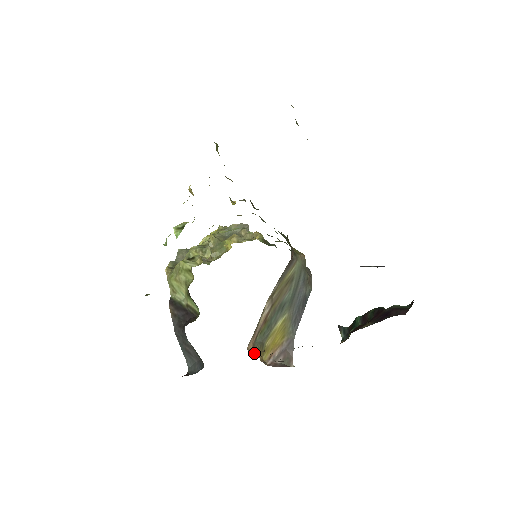
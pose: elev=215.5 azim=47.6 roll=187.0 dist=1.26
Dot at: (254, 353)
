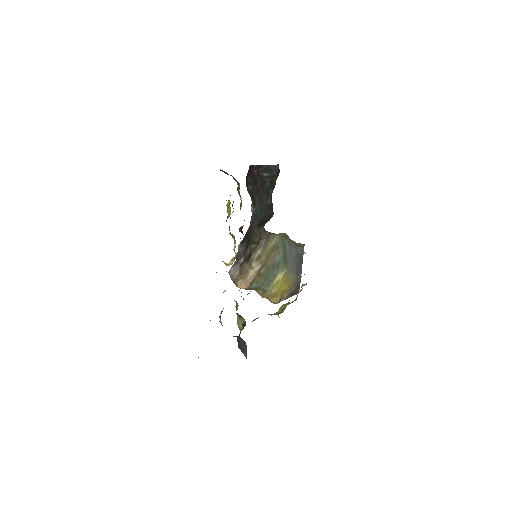
Dot at: occluded
